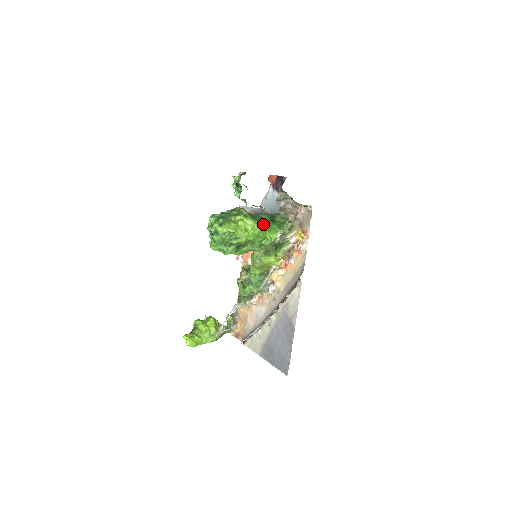
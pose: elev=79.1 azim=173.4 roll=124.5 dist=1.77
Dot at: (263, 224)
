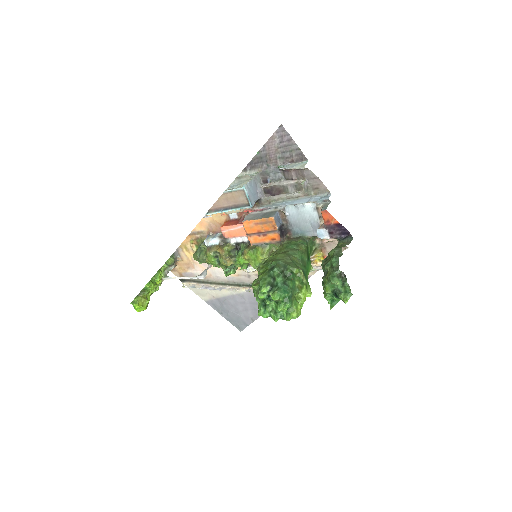
Dot at: occluded
